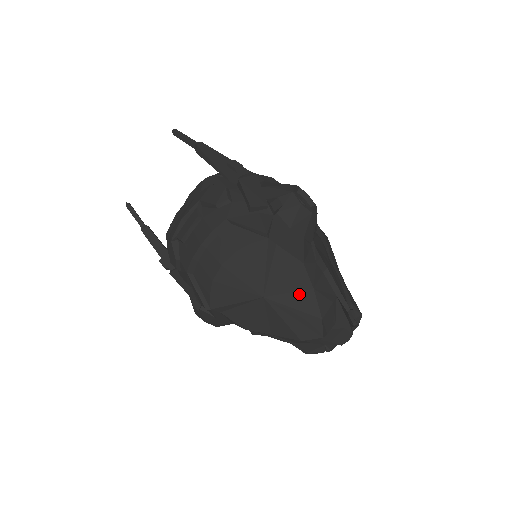
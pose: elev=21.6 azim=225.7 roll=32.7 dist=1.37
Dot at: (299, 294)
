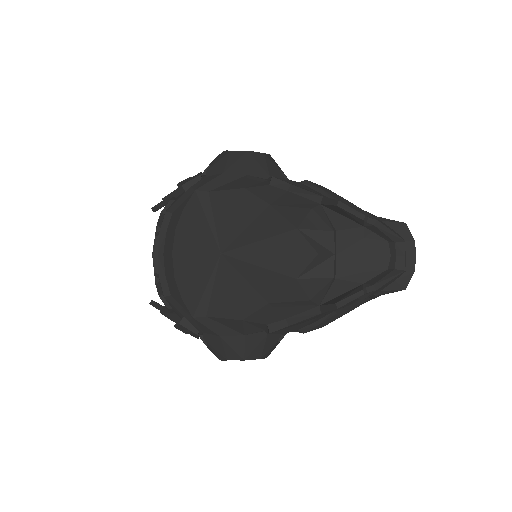
Dot at: (257, 222)
